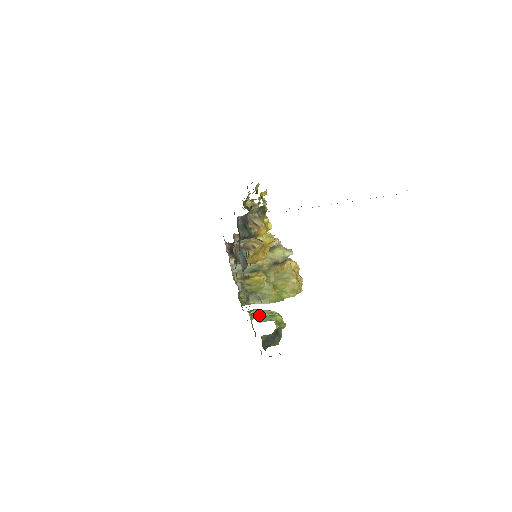
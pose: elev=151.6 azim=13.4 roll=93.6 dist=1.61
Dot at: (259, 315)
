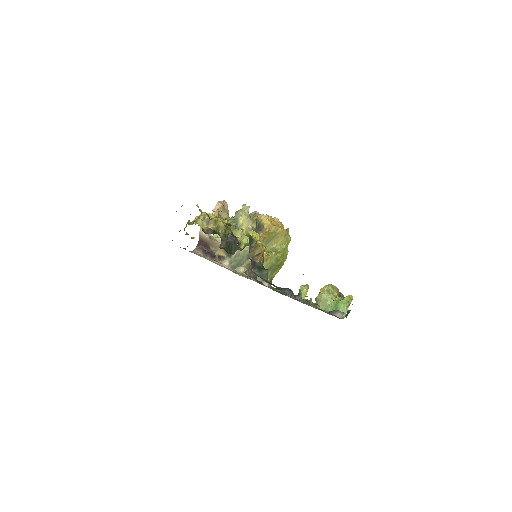
Dot at: (327, 305)
